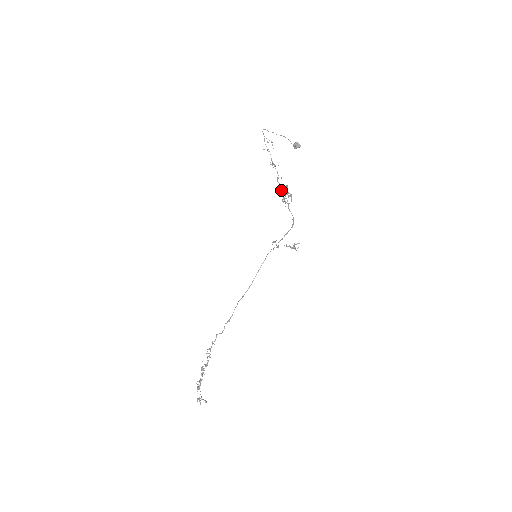
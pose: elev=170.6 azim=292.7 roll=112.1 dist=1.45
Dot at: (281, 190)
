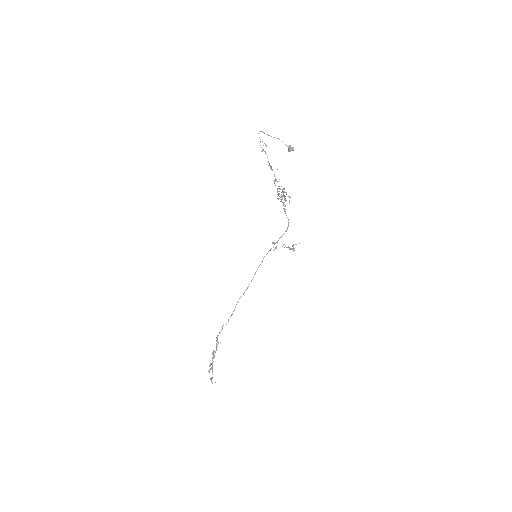
Dot at: (278, 193)
